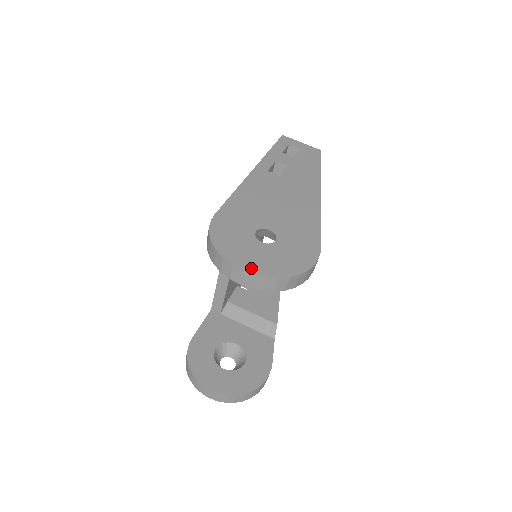
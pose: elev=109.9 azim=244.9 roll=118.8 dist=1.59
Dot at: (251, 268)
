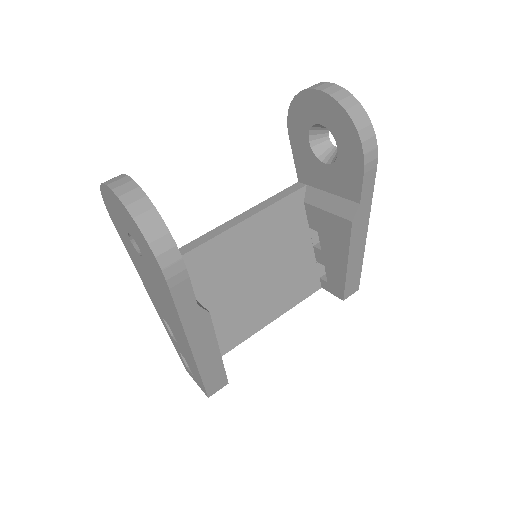
Dot at: occluded
